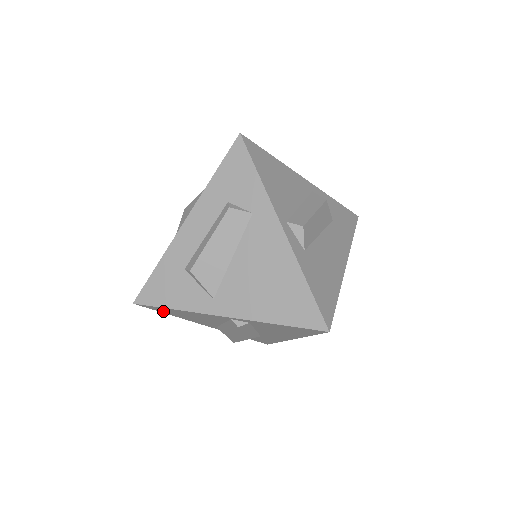
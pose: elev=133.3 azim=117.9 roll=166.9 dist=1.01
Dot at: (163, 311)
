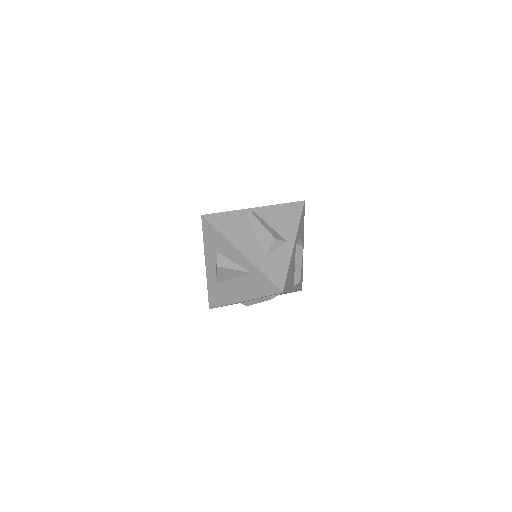
Dot at: occluded
